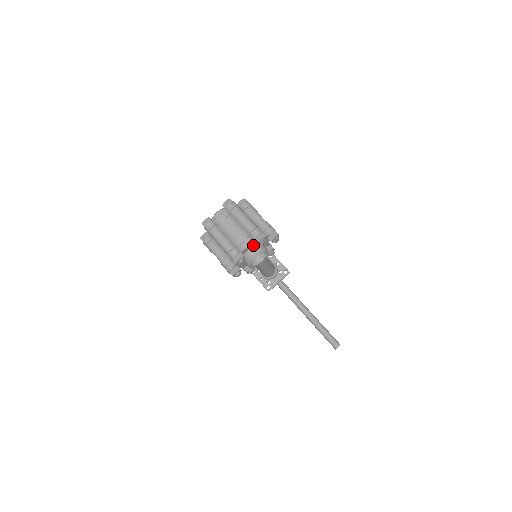
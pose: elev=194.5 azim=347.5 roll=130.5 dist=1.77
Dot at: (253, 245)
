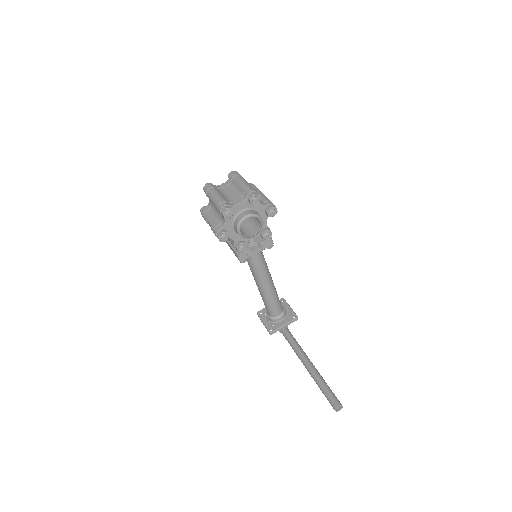
Dot at: (246, 208)
